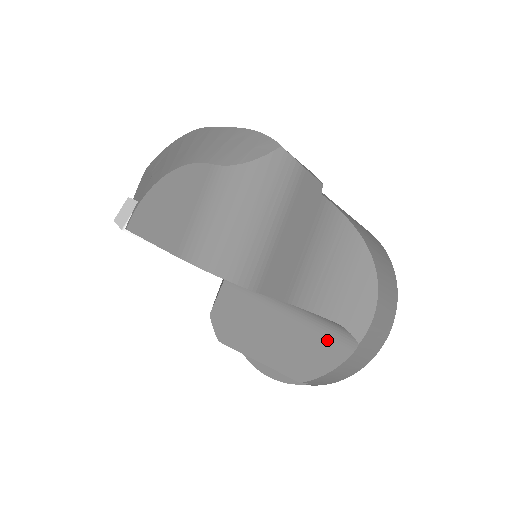
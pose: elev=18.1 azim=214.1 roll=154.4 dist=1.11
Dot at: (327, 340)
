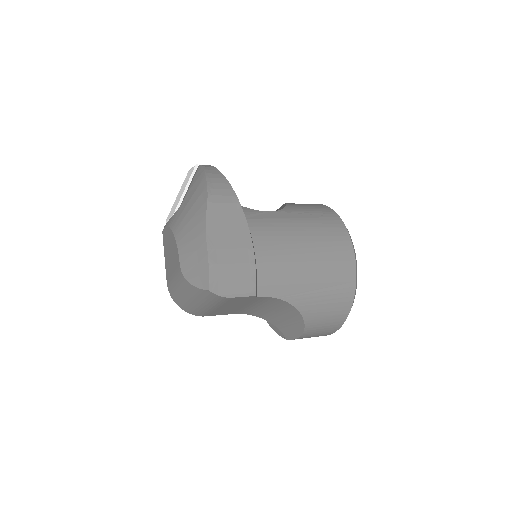
Dot at: occluded
